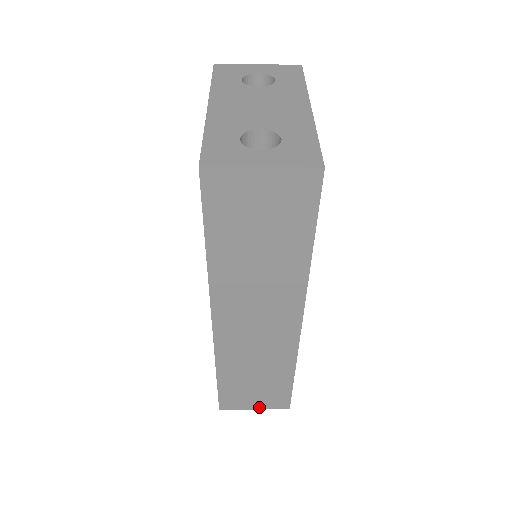
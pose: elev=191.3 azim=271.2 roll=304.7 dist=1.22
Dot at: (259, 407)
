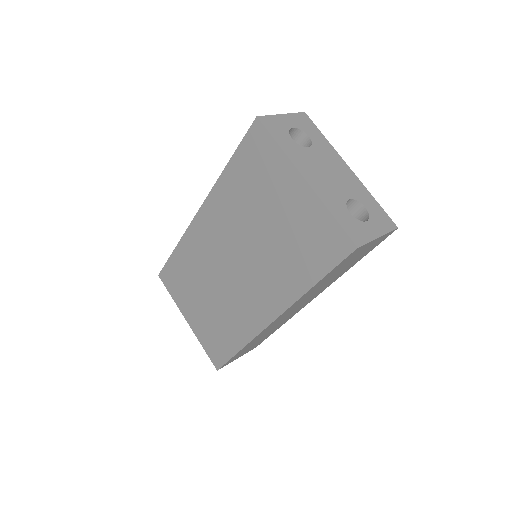
Dot at: occluded
